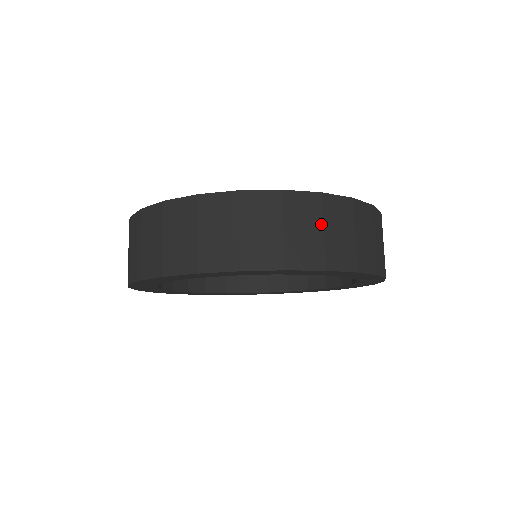
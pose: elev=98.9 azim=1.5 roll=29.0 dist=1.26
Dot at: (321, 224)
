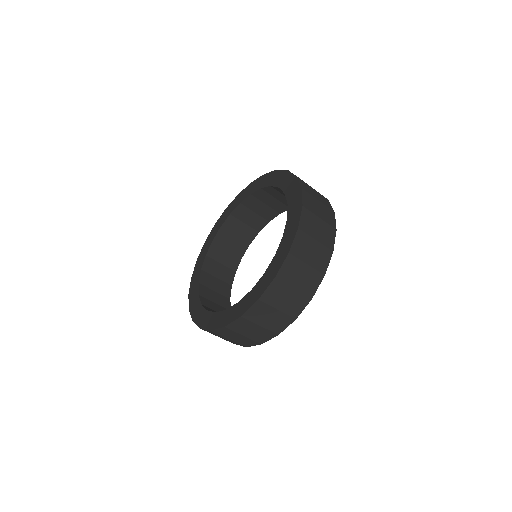
Dot at: (273, 309)
